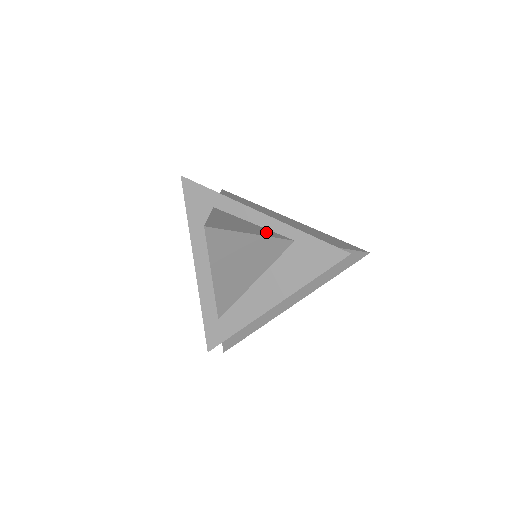
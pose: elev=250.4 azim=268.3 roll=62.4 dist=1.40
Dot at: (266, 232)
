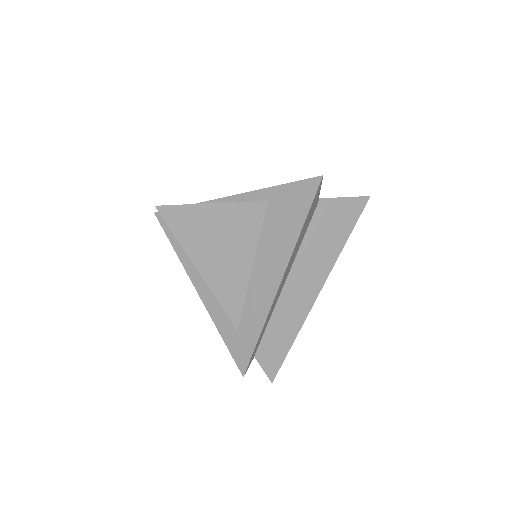
Dot at: occluded
